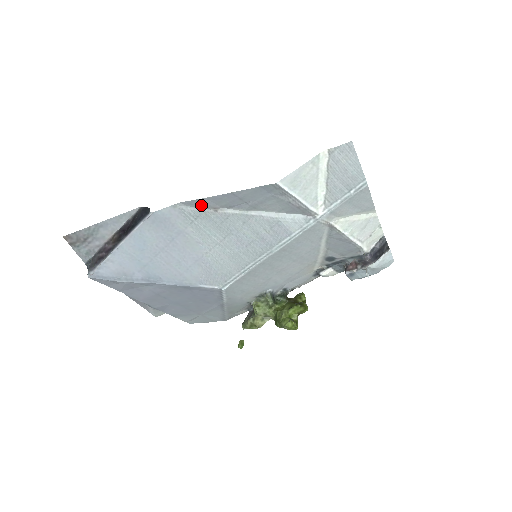
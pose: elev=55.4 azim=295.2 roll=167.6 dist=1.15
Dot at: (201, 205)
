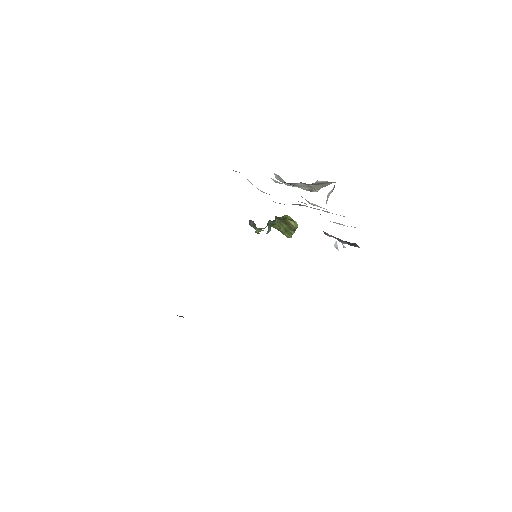
Dot at: occluded
